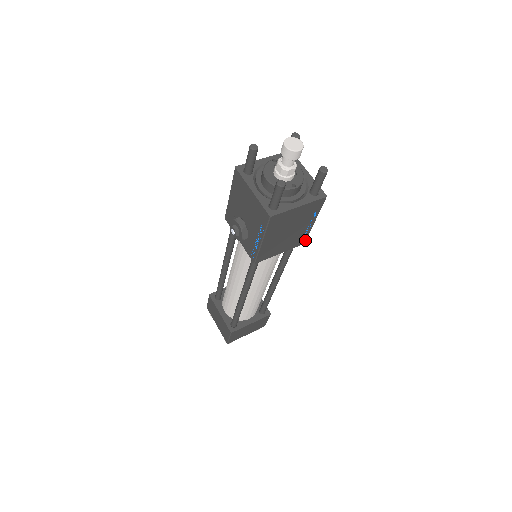
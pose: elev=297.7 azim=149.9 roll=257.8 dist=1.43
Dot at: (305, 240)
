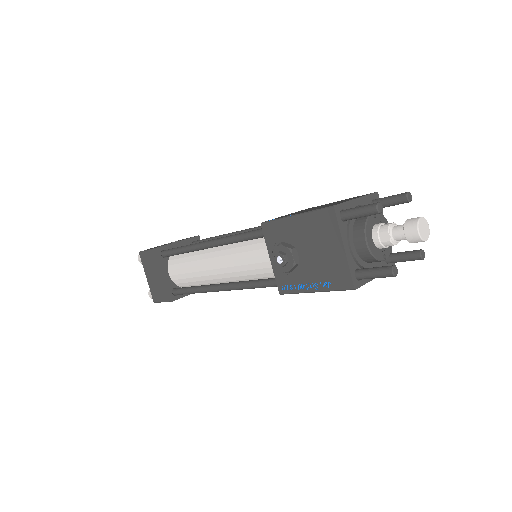
Dot at: occluded
